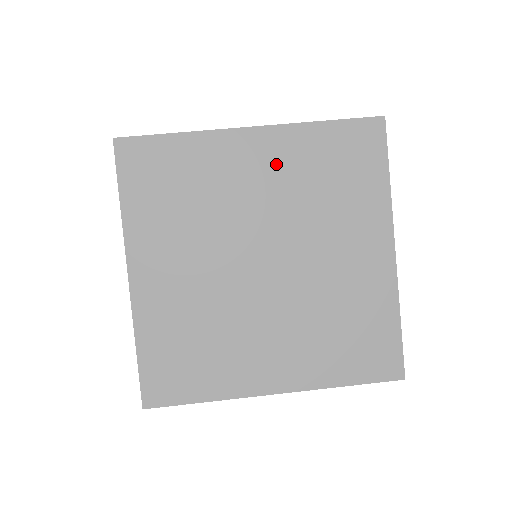
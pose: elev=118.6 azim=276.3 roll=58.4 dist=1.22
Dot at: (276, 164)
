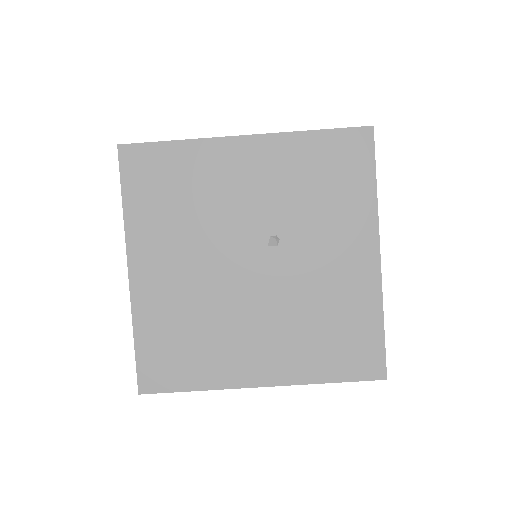
Dot at: occluded
